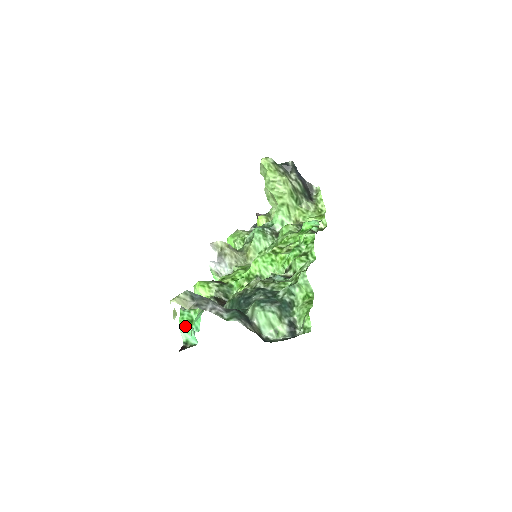
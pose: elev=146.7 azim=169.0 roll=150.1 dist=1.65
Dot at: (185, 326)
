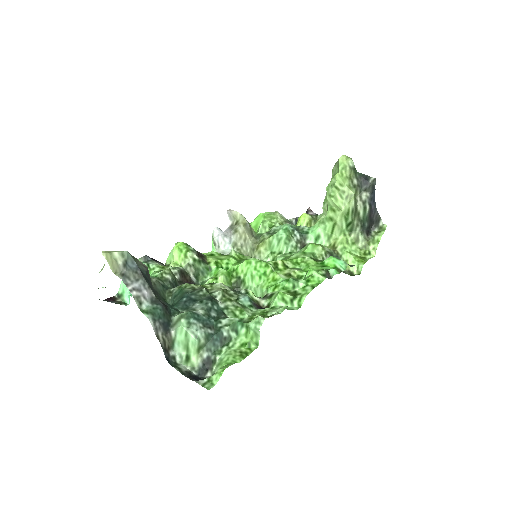
Dot at: occluded
